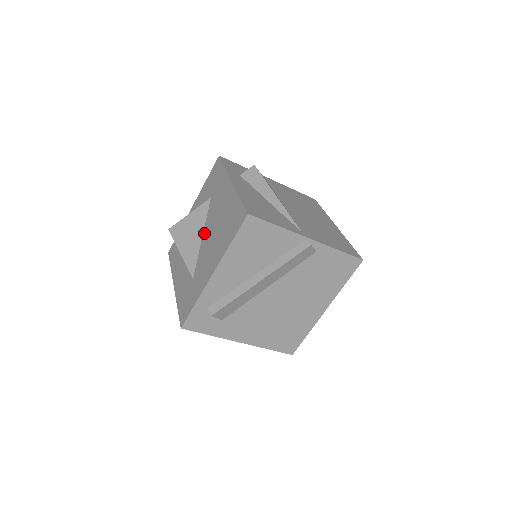
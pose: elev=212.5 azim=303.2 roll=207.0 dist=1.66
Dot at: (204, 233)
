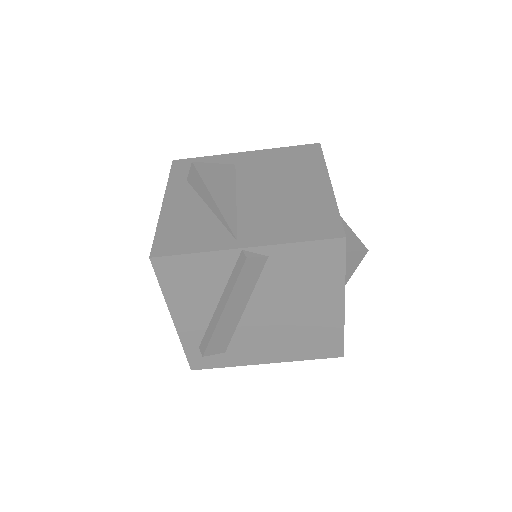
Dot at: occluded
